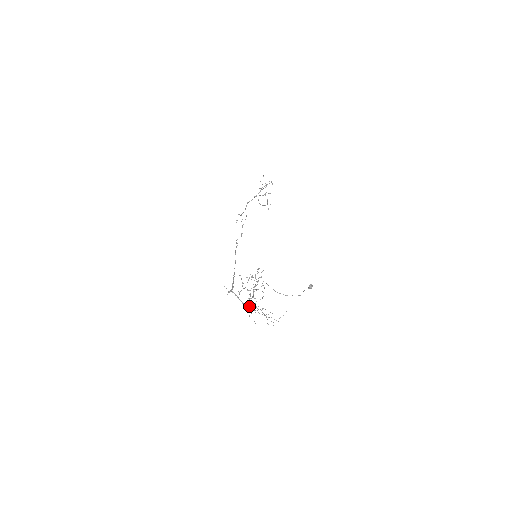
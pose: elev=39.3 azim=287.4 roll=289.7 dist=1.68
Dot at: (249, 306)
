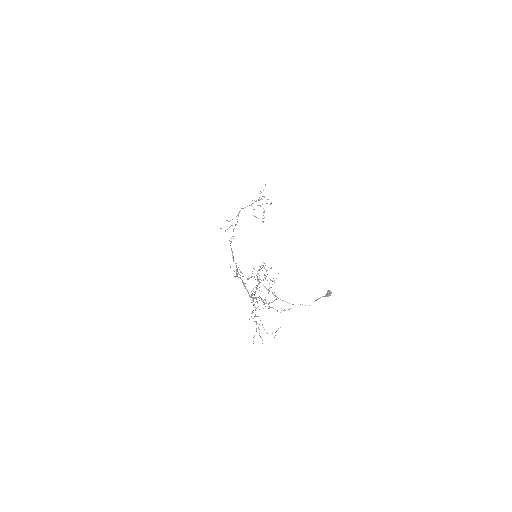
Dot at: (258, 297)
